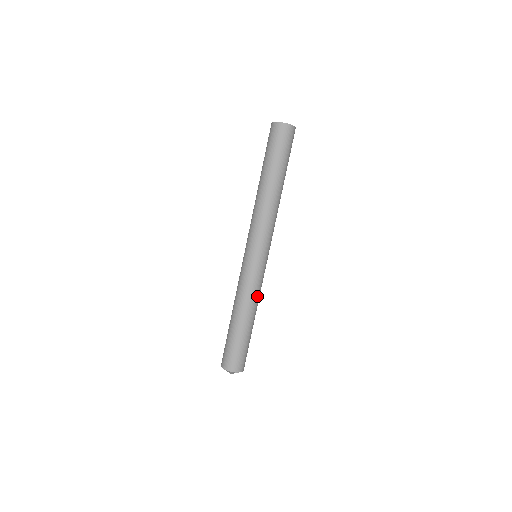
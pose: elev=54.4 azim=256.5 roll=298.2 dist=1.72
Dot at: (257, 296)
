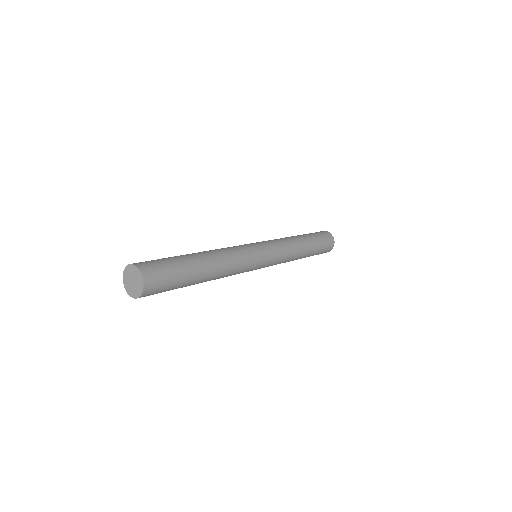
Dot at: (289, 258)
